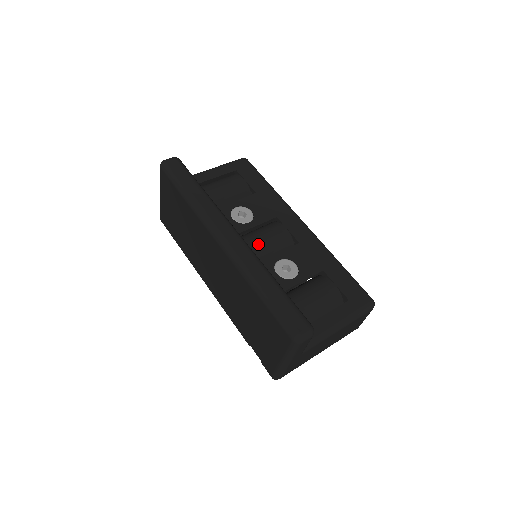
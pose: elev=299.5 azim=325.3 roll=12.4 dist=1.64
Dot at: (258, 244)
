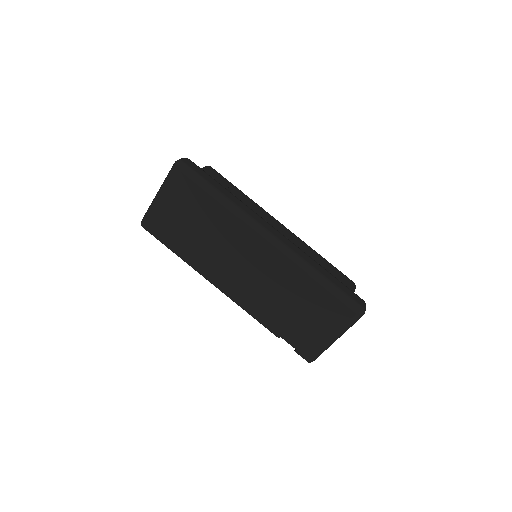
Dot at: occluded
